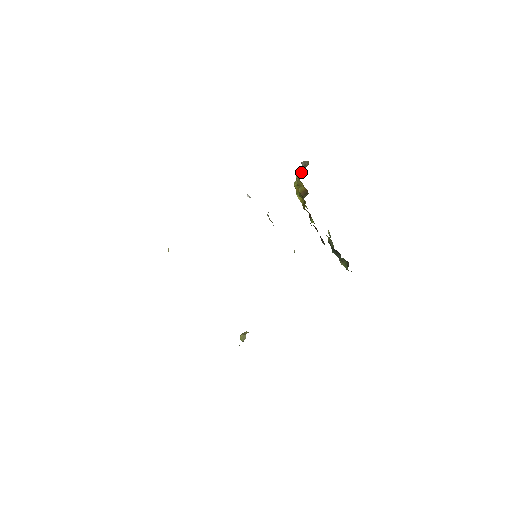
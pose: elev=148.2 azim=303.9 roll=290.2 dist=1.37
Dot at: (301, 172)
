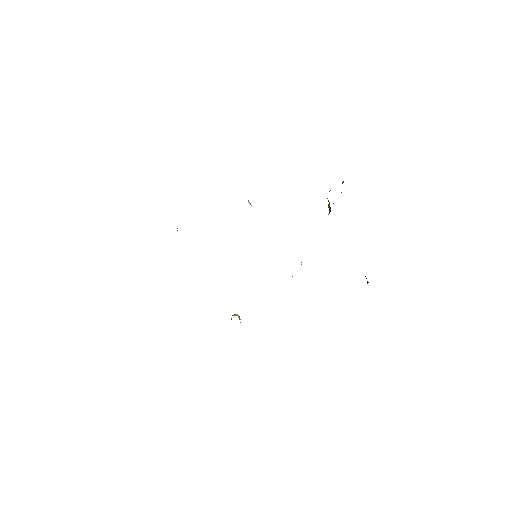
Dot at: occluded
